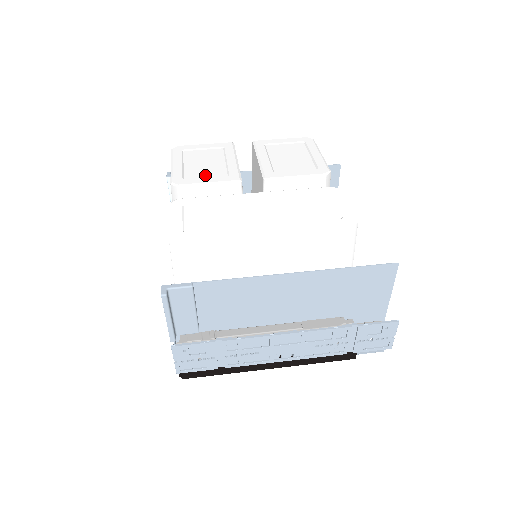
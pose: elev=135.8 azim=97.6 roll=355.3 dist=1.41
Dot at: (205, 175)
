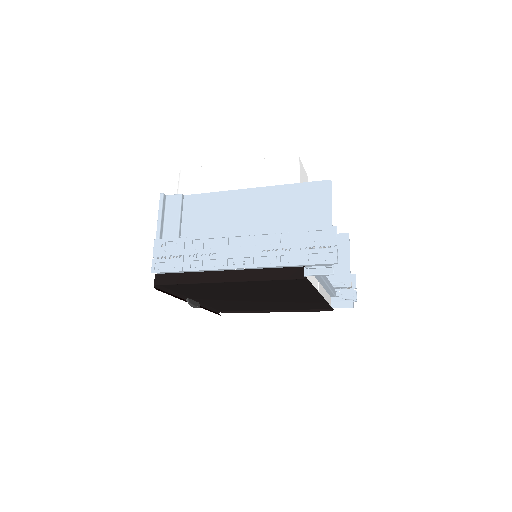
Dot at: occluded
